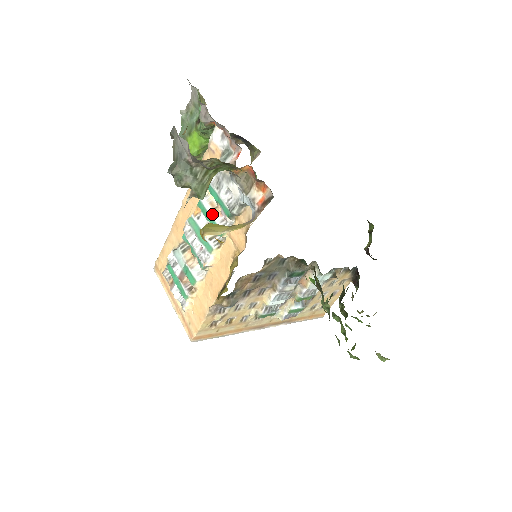
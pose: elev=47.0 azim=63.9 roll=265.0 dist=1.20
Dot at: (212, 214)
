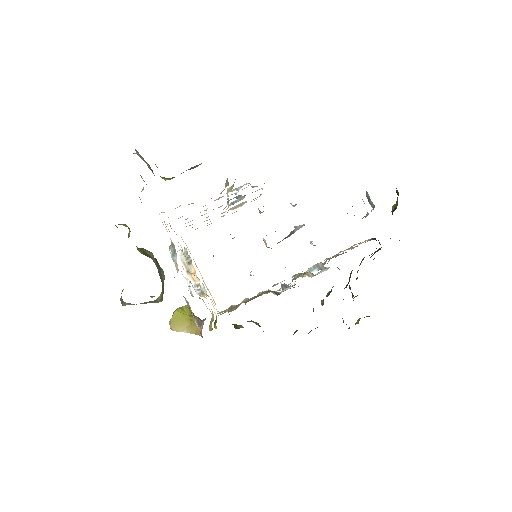
Dot at: (187, 275)
